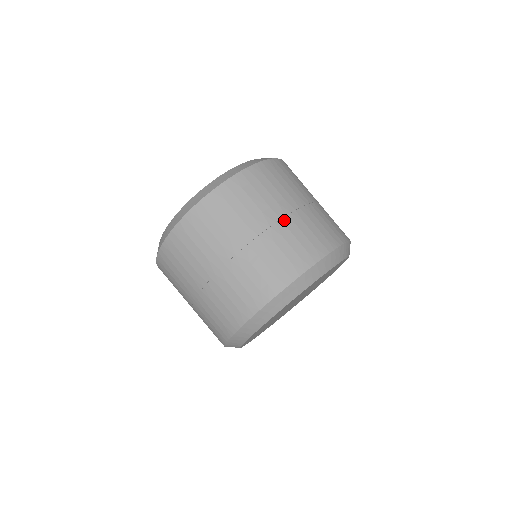
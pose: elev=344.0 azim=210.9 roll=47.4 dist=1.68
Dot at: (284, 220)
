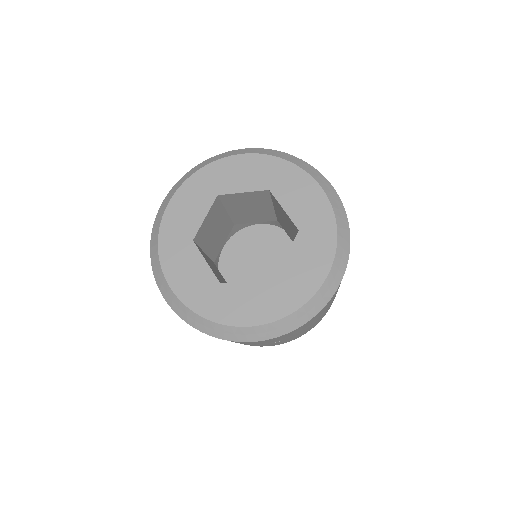
Dot at: occluded
